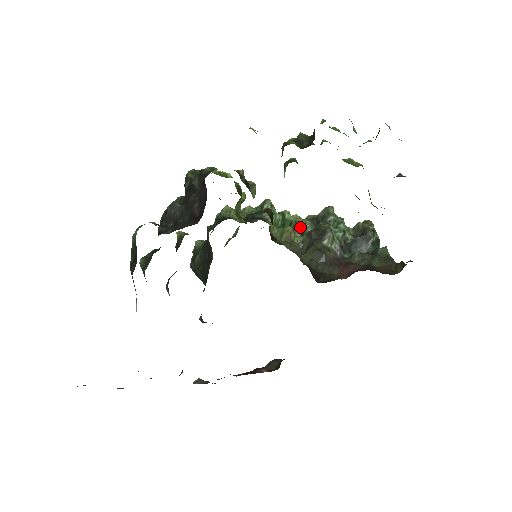
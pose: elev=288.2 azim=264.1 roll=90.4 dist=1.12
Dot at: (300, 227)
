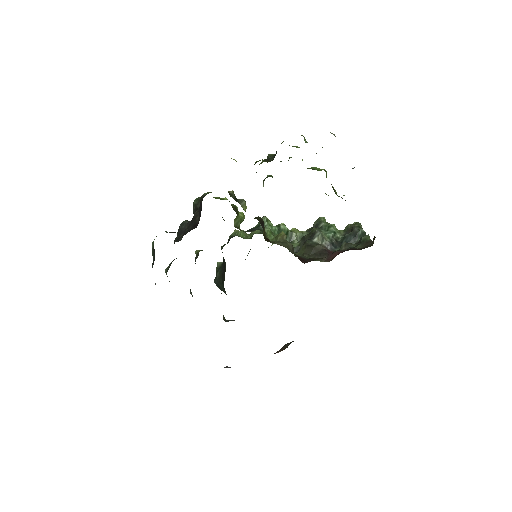
Dot at: (298, 237)
